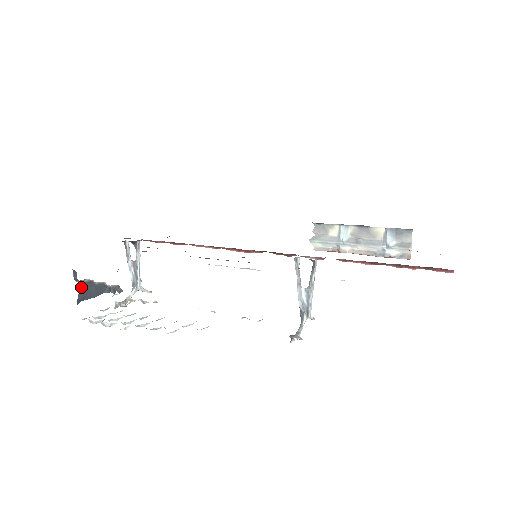
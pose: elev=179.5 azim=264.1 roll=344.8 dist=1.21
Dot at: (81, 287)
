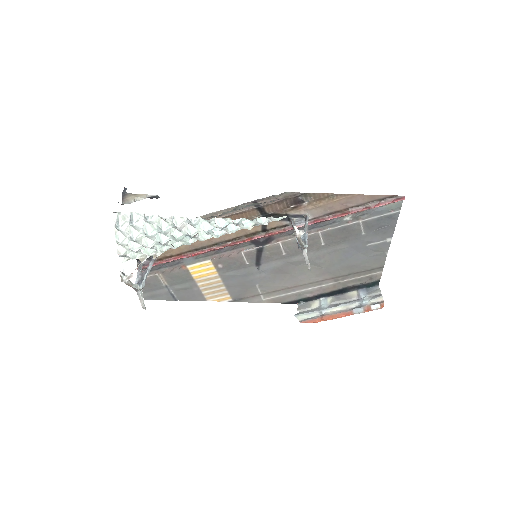
Dot at: (122, 204)
